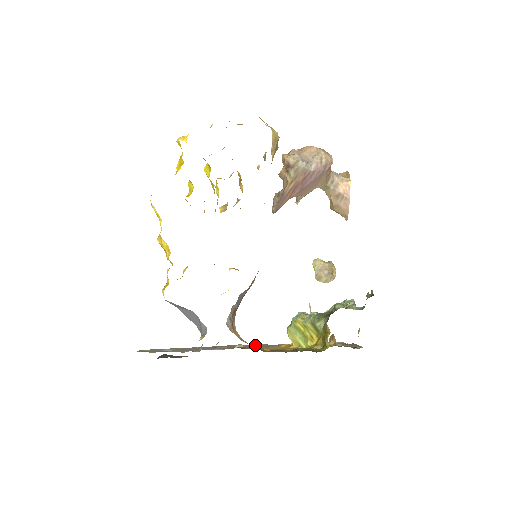
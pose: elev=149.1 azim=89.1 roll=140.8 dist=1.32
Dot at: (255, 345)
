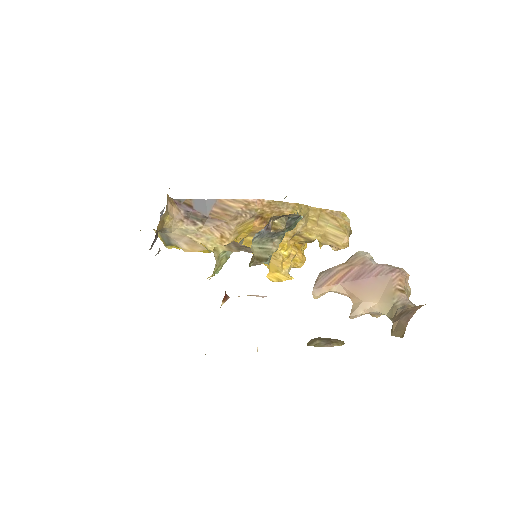
Dot at: occluded
